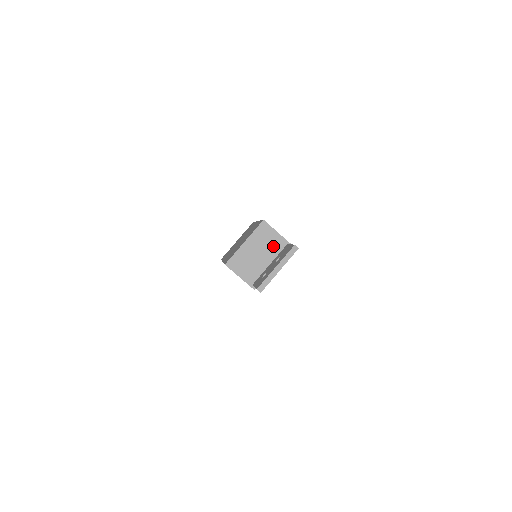
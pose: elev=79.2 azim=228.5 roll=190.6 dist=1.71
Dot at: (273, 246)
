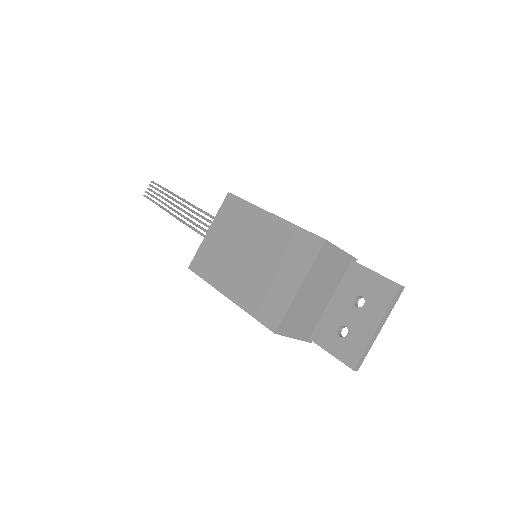
Dot at: (335, 273)
